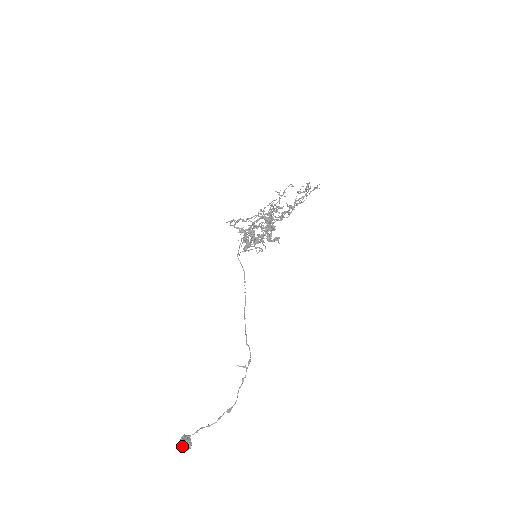
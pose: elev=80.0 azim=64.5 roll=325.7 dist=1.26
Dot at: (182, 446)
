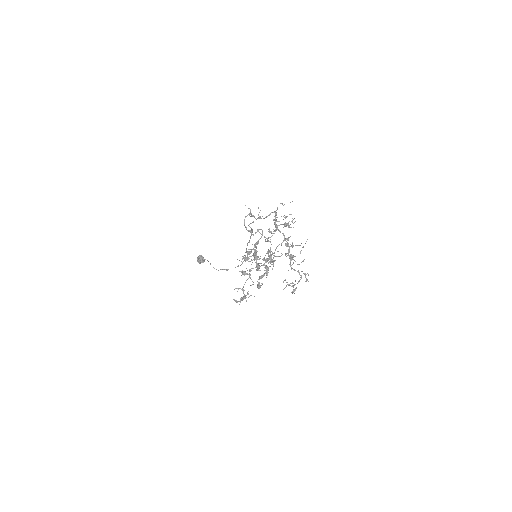
Dot at: occluded
